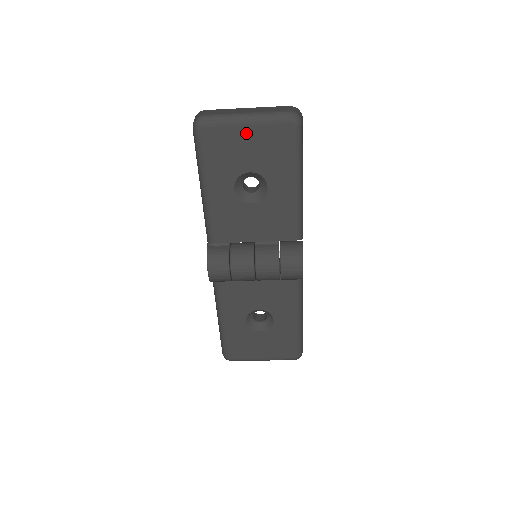
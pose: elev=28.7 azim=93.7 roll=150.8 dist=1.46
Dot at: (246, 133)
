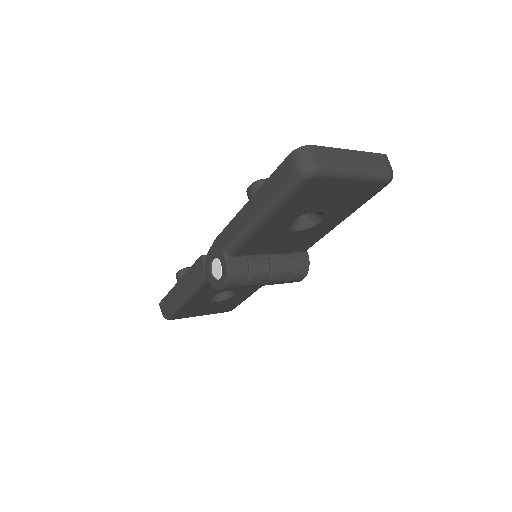
Dot at: (345, 186)
